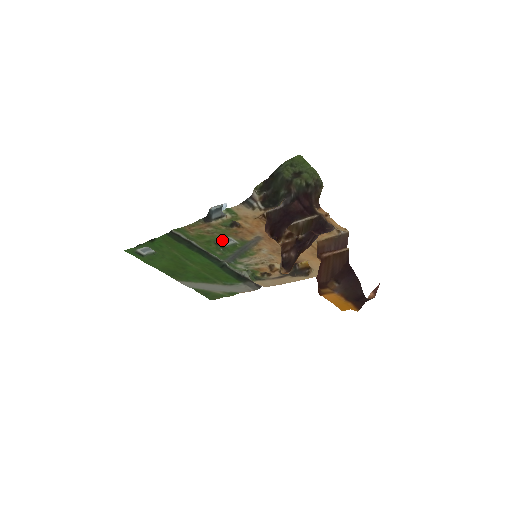
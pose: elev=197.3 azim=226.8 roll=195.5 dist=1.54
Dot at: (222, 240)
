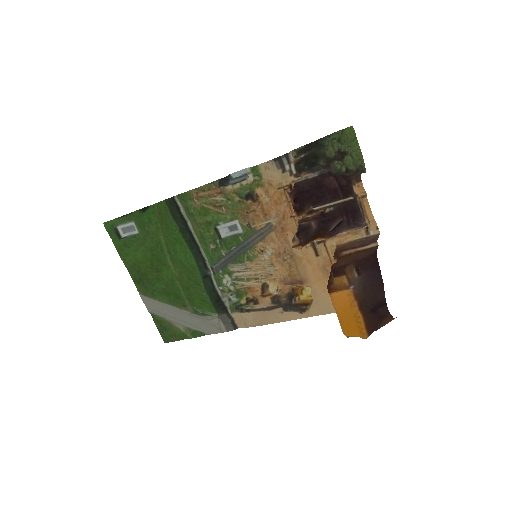
Dot at: (225, 226)
